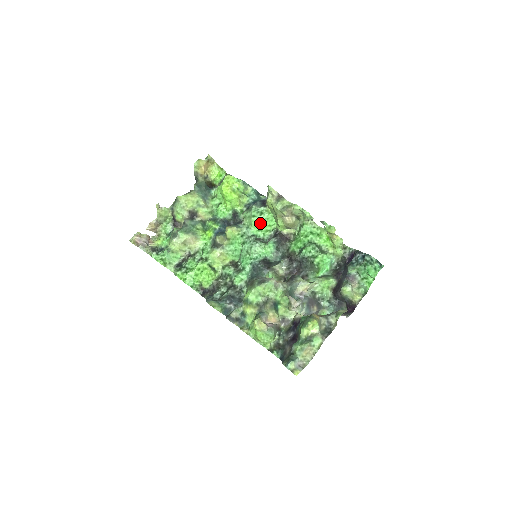
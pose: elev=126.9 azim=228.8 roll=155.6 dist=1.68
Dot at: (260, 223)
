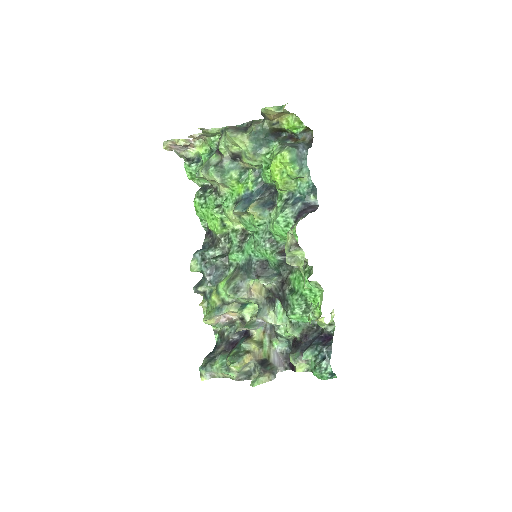
Dot at: (280, 232)
